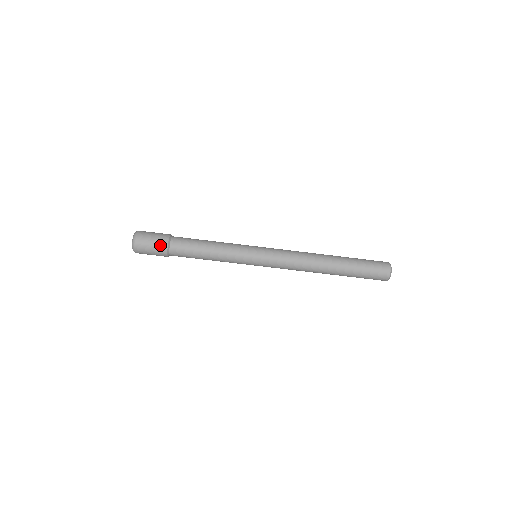
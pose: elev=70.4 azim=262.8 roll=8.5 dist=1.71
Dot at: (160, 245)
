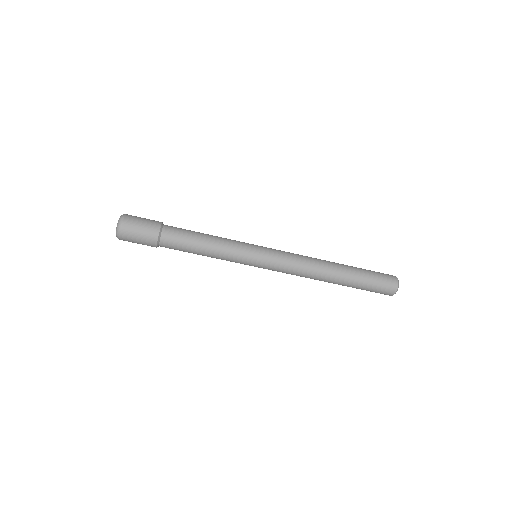
Dot at: (151, 229)
